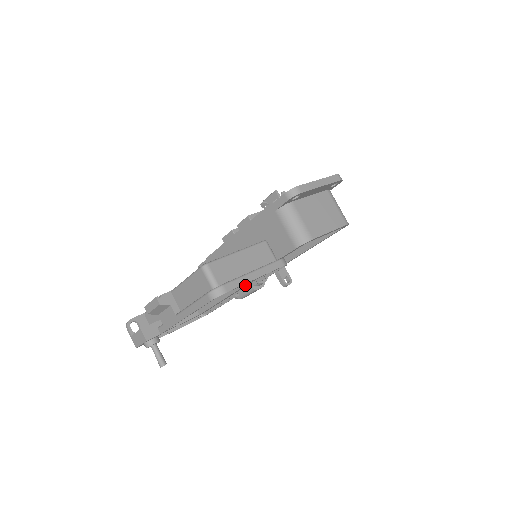
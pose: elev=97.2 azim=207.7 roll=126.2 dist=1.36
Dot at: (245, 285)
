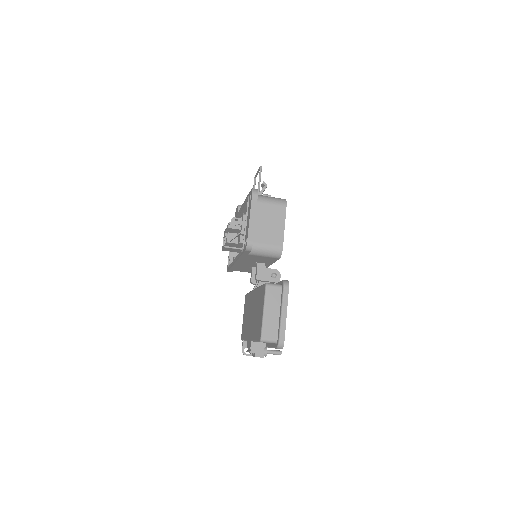
Dot at: occluded
